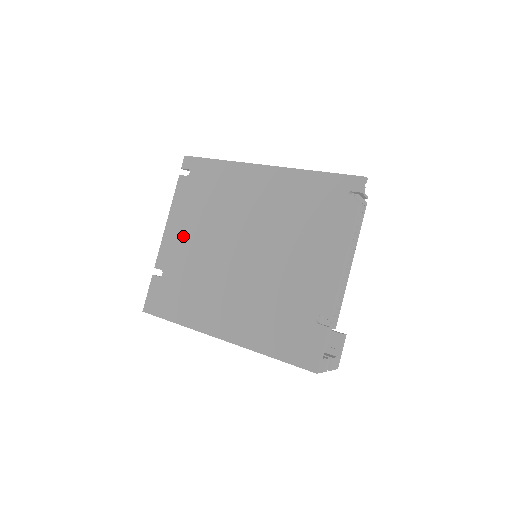
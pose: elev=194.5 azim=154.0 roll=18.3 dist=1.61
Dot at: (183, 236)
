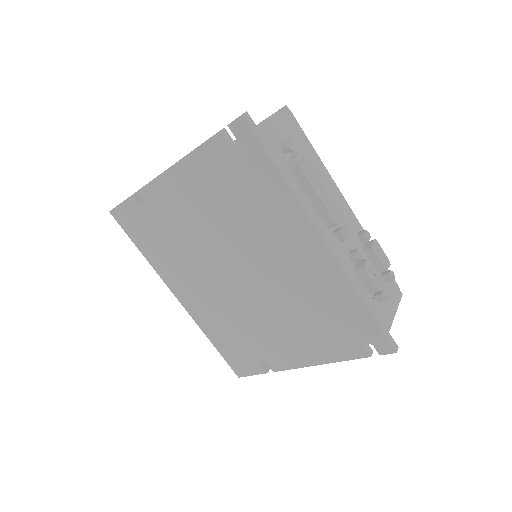
Dot at: (186, 200)
